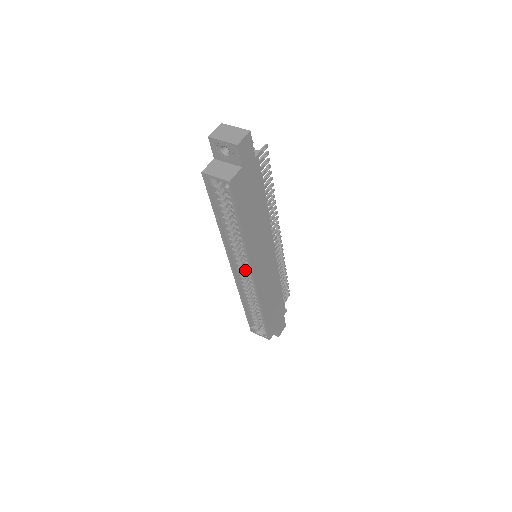
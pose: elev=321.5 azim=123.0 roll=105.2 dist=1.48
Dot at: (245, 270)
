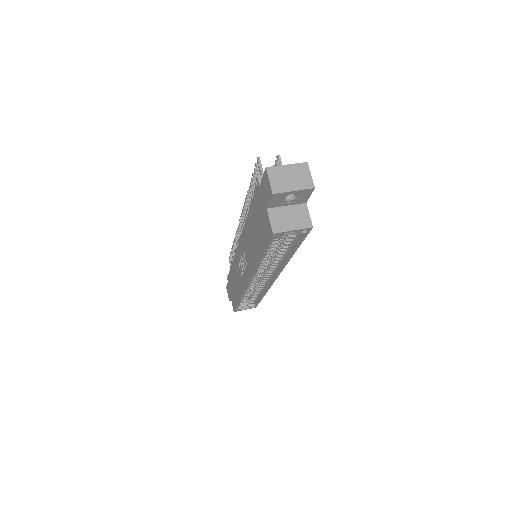
Dot at: occluded
